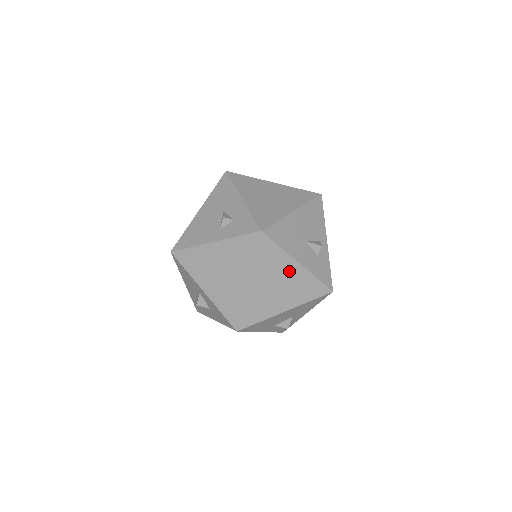
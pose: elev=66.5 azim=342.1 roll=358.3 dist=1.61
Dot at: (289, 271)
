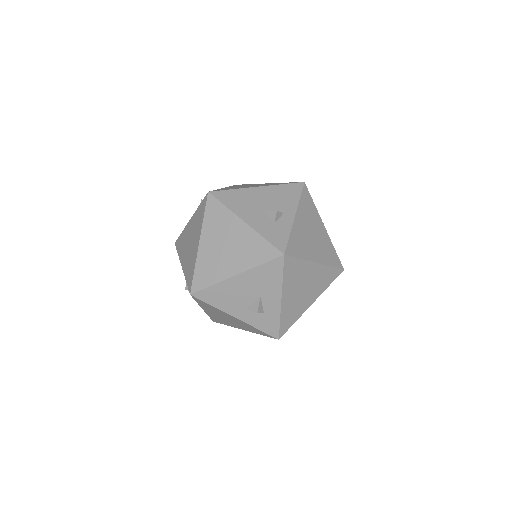
Dot at: (236, 231)
